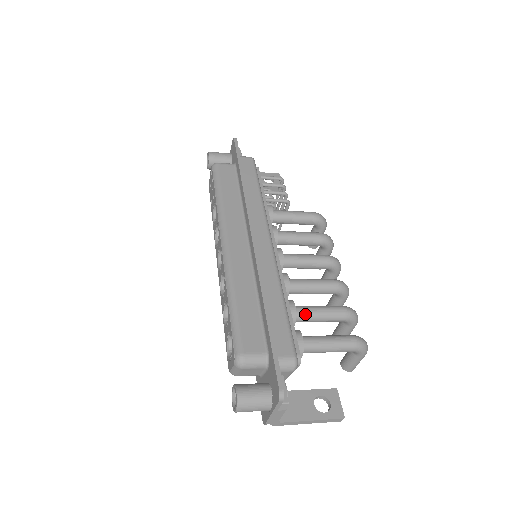
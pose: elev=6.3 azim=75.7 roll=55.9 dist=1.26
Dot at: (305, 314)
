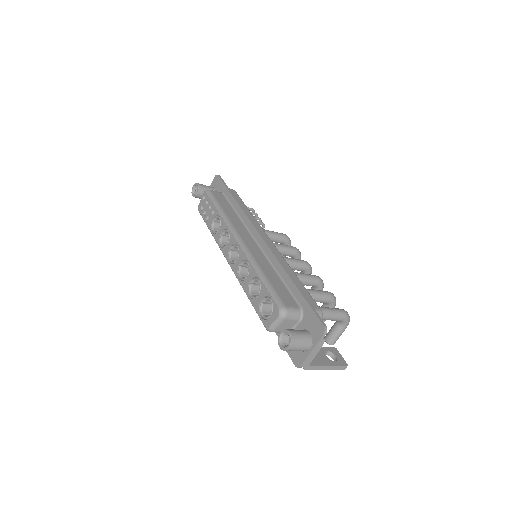
Dot at: occluded
